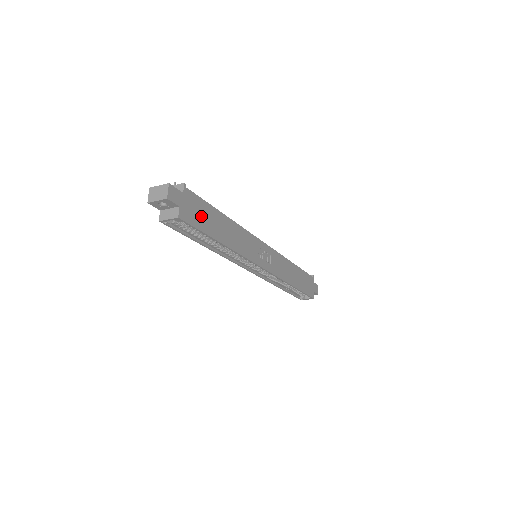
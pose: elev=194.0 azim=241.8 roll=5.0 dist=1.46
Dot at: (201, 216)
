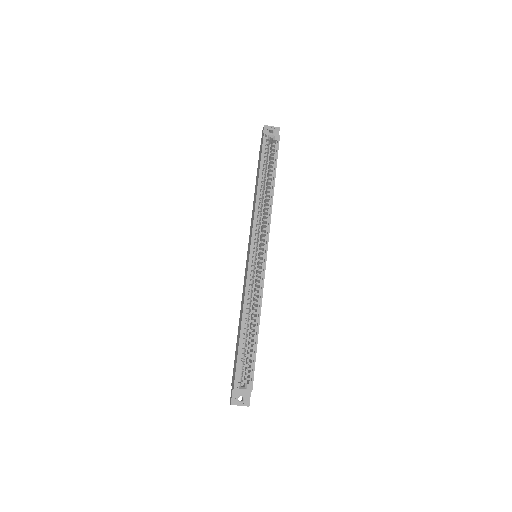
Dot at: occluded
